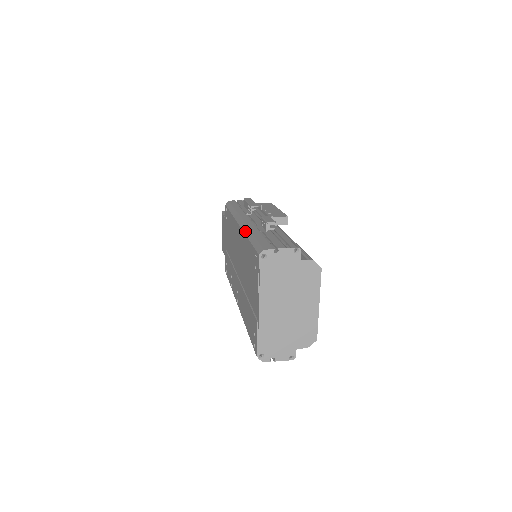
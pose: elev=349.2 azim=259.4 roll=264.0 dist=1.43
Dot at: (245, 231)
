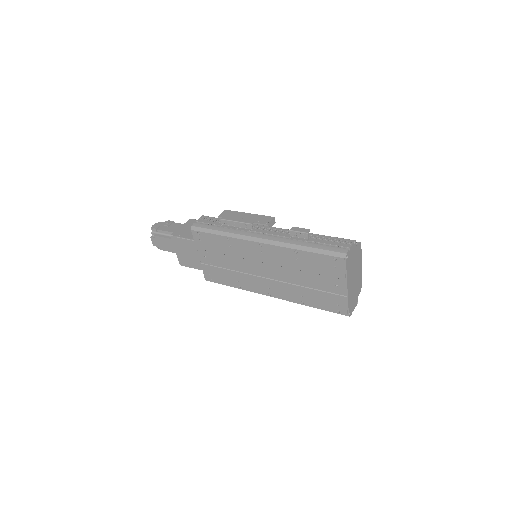
Dot at: (287, 246)
